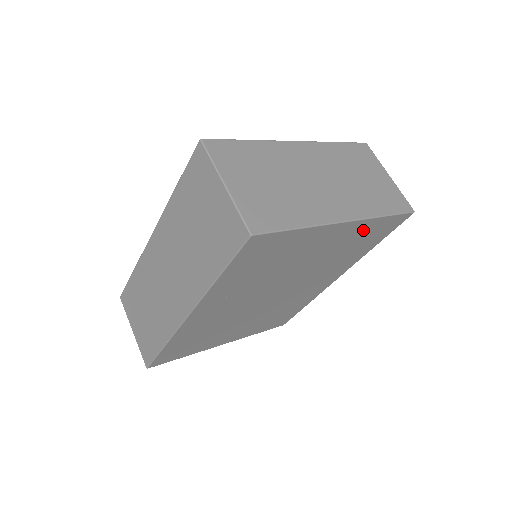
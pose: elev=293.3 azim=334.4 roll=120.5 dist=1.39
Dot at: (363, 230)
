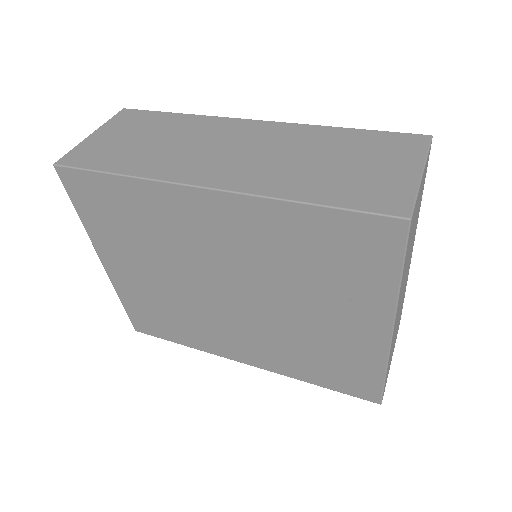
Dot at: (361, 358)
